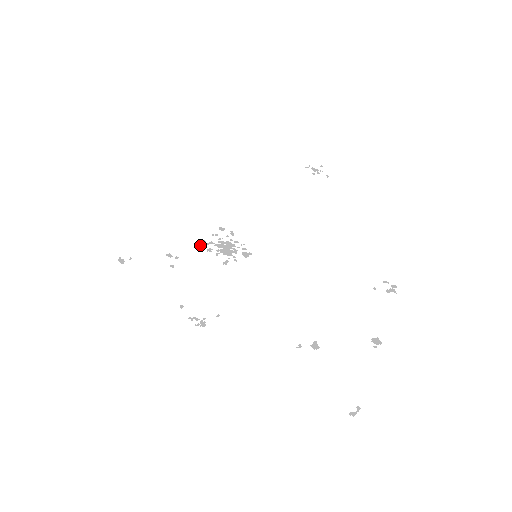
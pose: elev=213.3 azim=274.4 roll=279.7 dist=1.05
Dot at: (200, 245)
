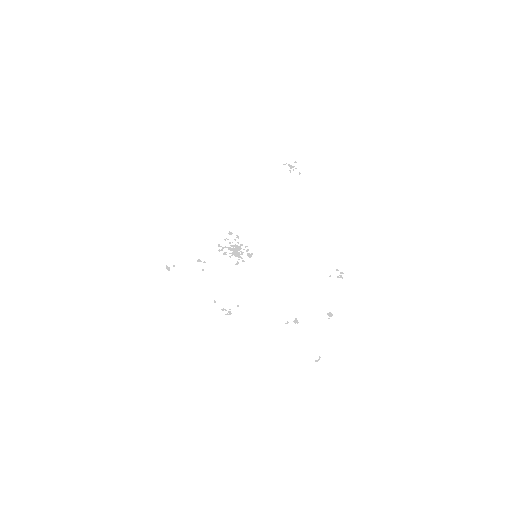
Dot at: (218, 250)
